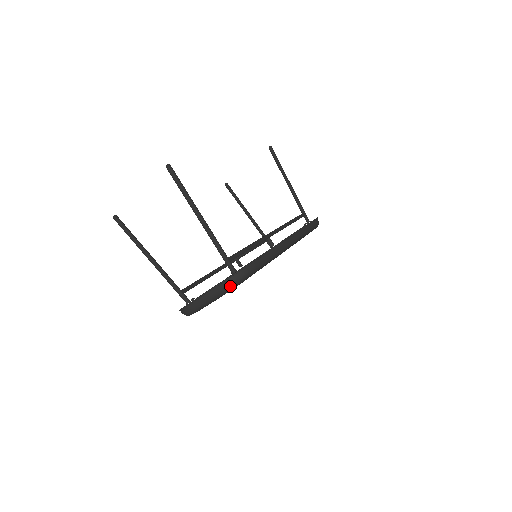
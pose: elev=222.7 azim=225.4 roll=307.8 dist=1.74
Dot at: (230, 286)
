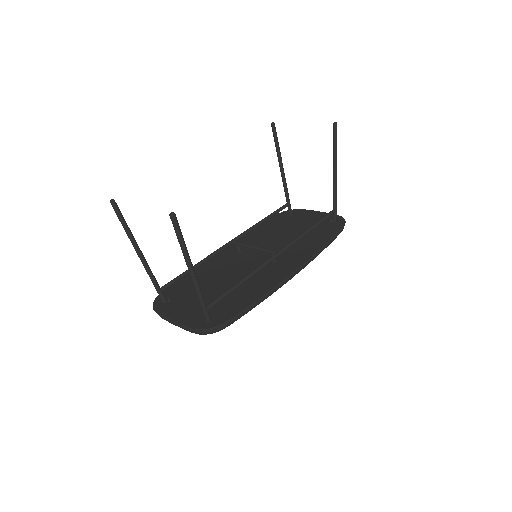
Dot at: occluded
